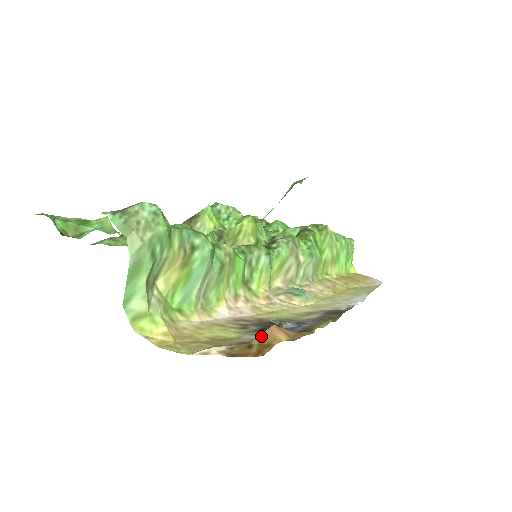
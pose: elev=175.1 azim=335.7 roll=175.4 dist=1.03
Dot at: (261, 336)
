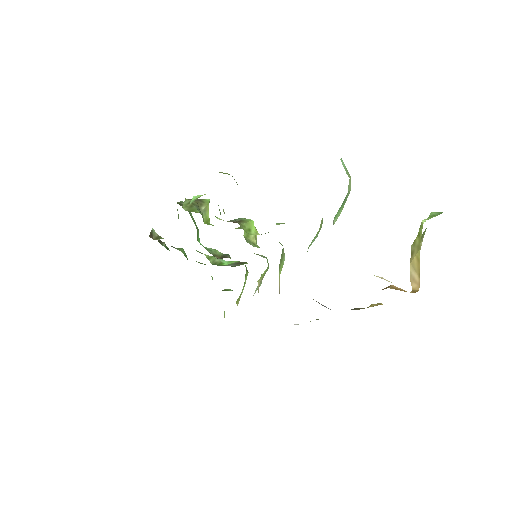
Dot at: (392, 287)
